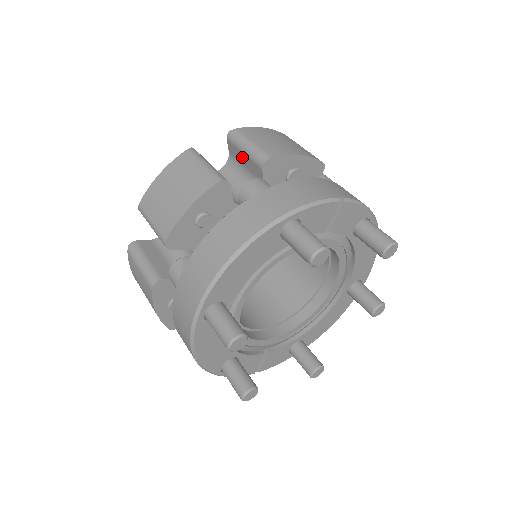
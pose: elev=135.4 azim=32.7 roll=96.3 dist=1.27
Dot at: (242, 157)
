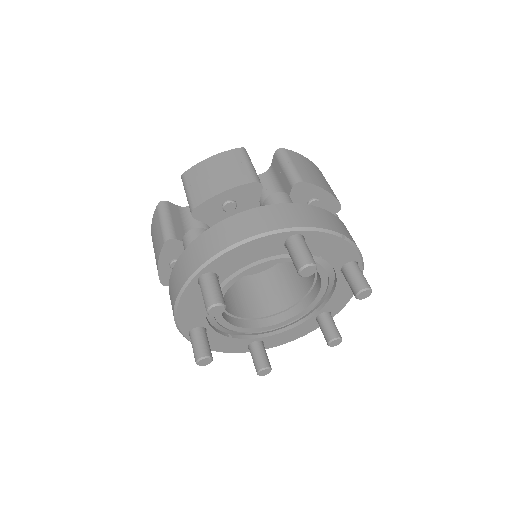
Dot at: (280, 172)
